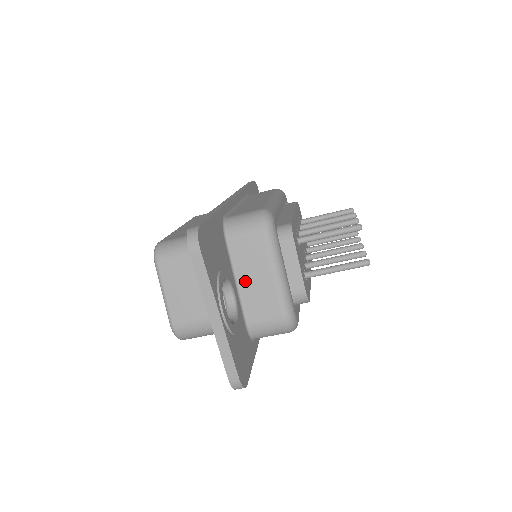
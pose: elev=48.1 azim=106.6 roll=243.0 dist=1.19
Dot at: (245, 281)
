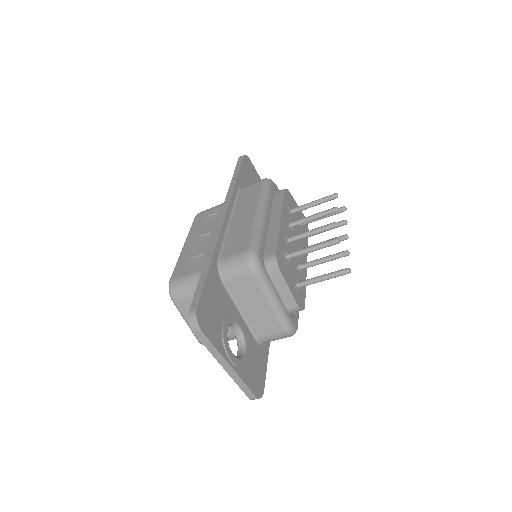
Dot at: (247, 310)
